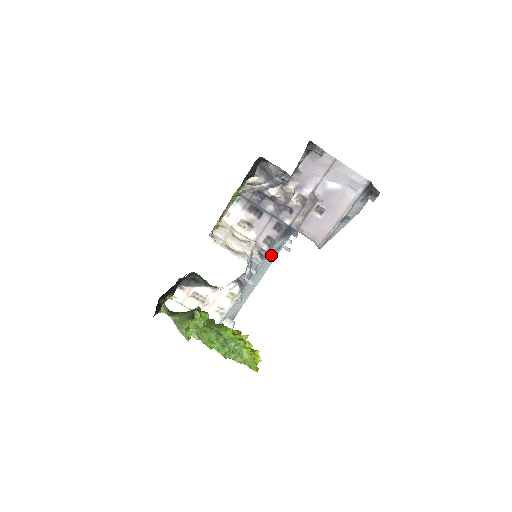
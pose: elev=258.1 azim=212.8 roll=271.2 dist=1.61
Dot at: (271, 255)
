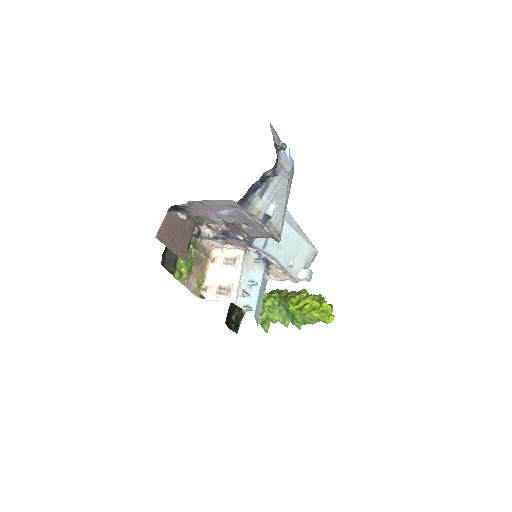
Dot at: (270, 240)
